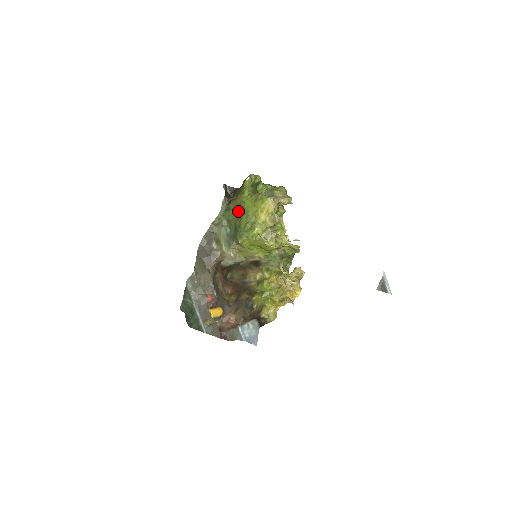
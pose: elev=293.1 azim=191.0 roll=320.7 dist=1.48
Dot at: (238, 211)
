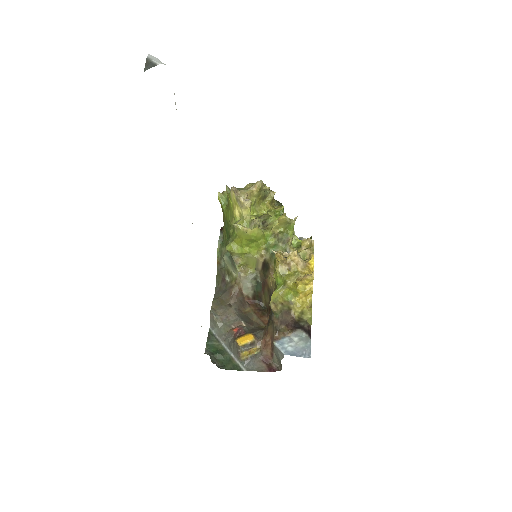
Dot at: (227, 230)
